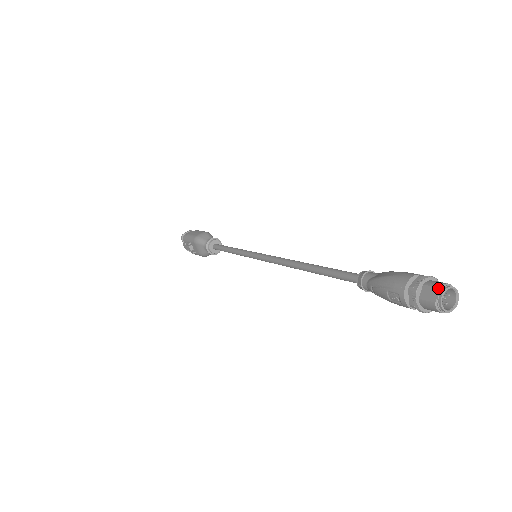
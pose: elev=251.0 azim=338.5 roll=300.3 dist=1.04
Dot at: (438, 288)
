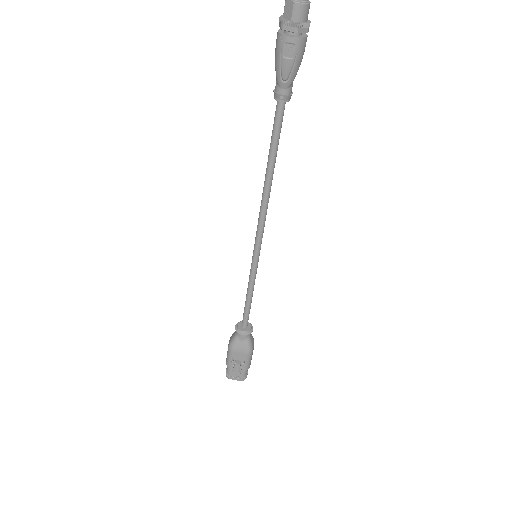
Dot at: (286, 0)
